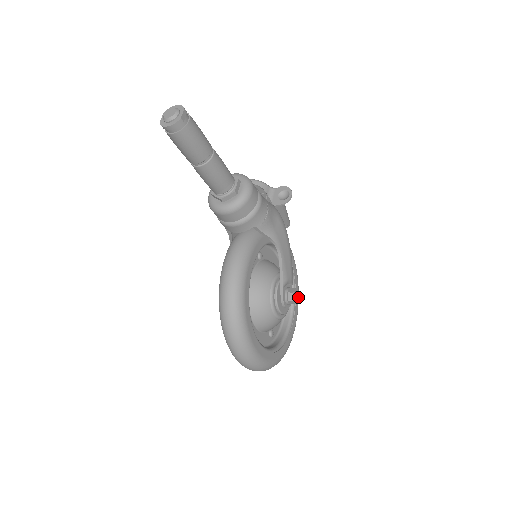
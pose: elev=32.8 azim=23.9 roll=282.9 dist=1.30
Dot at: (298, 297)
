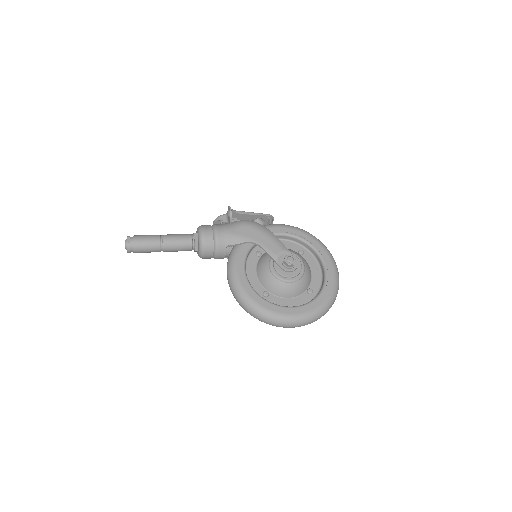
Dot at: (292, 259)
